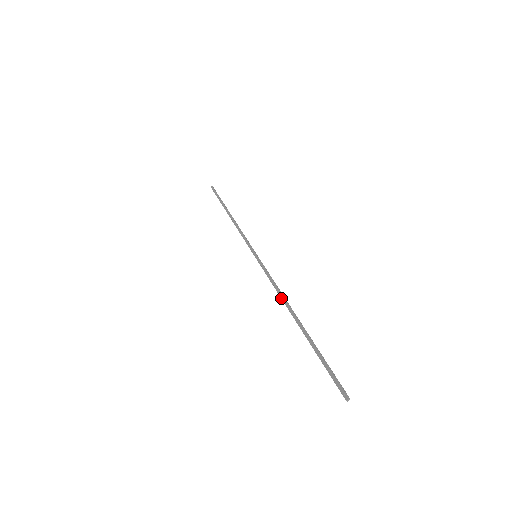
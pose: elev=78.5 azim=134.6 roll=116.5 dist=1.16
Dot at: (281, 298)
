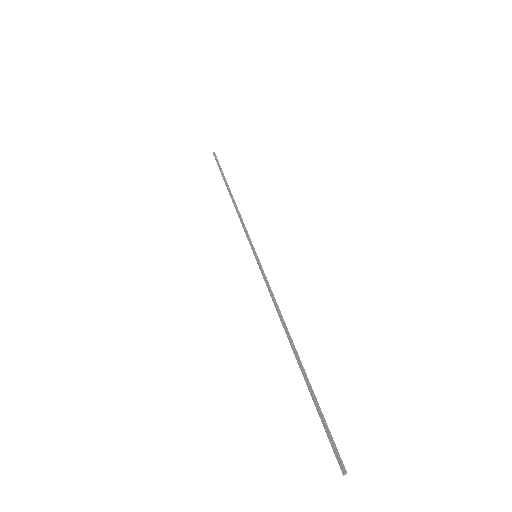
Dot at: (280, 320)
